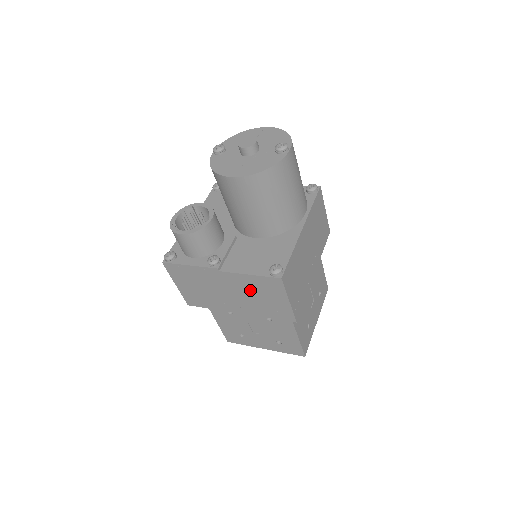
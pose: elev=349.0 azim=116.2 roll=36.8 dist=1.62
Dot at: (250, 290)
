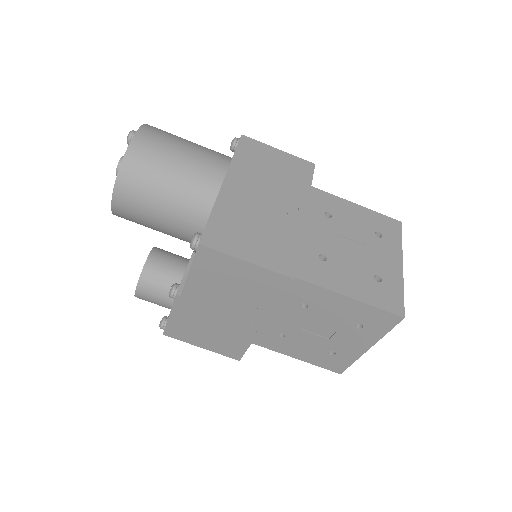
Dot at: (218, 288)
